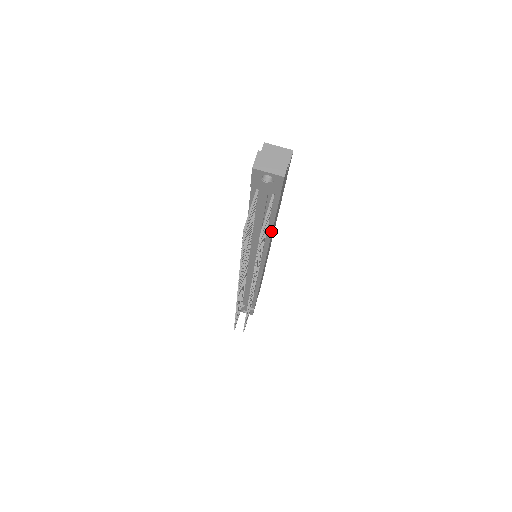
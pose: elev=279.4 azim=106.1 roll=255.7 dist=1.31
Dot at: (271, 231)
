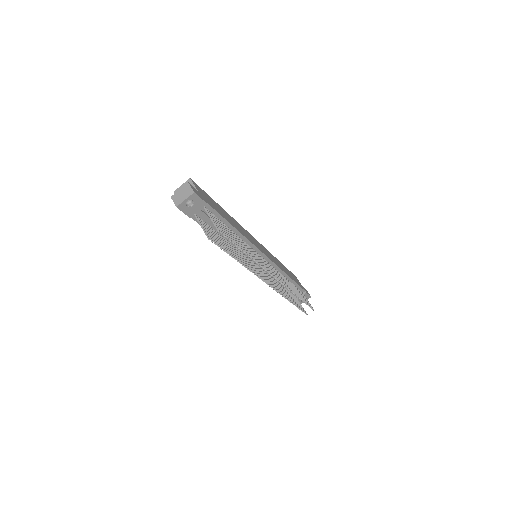
Dot at: (235, 229)
